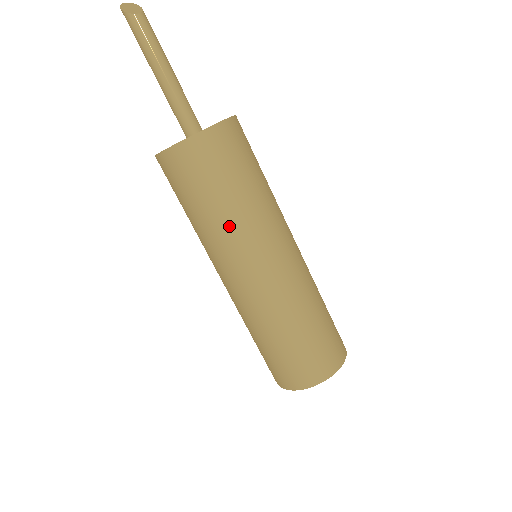
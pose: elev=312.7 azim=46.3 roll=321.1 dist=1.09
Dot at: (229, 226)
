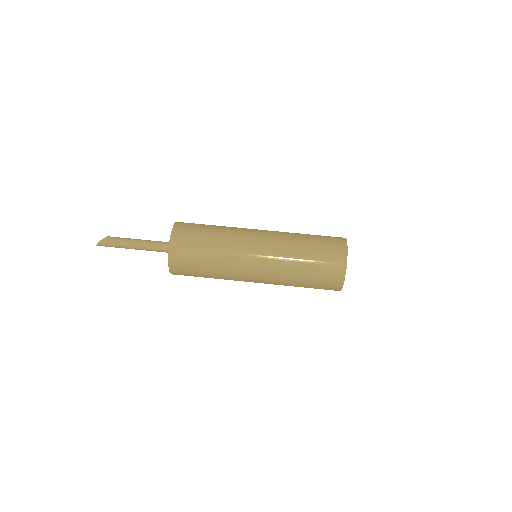
Dot at: (227, 232)
